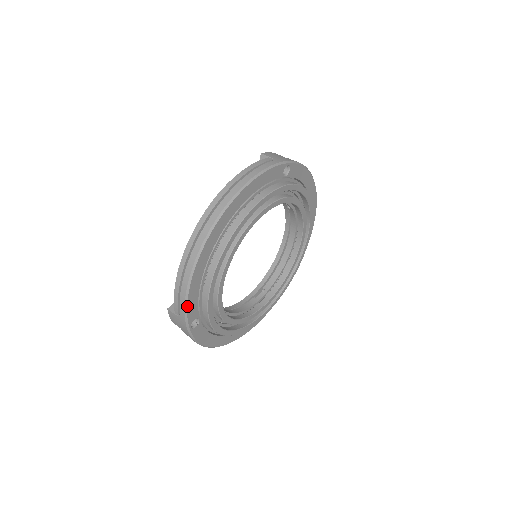
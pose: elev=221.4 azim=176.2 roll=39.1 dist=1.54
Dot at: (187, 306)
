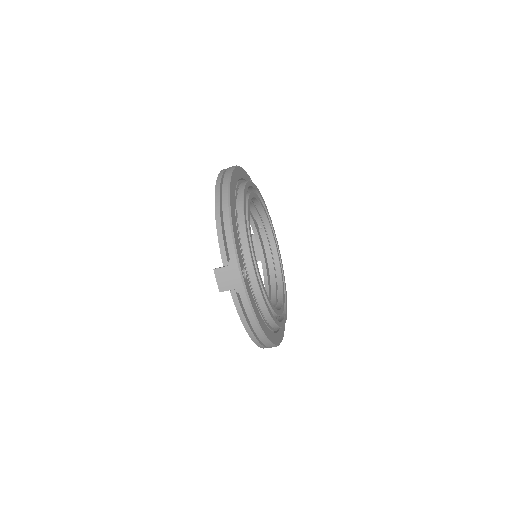
Dot at: (235, 243)
